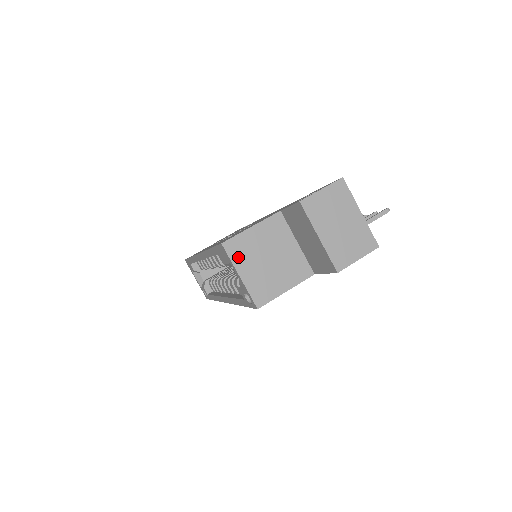
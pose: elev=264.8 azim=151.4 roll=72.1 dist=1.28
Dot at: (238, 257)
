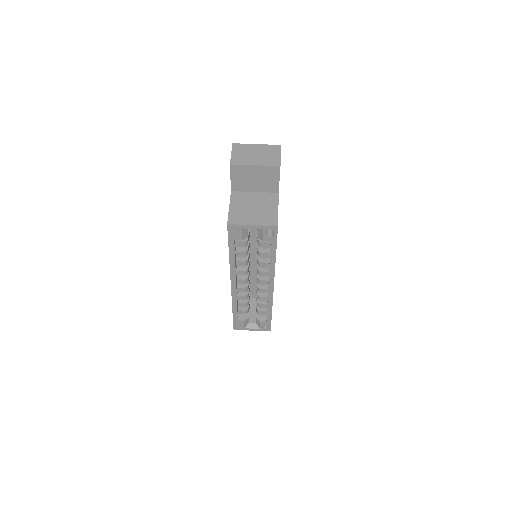
Dot at: (241, 221)
